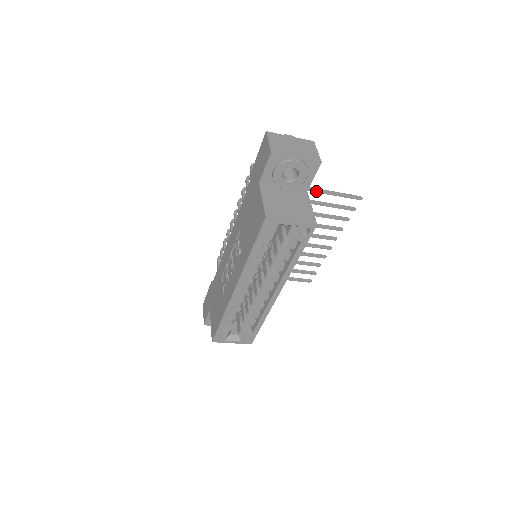
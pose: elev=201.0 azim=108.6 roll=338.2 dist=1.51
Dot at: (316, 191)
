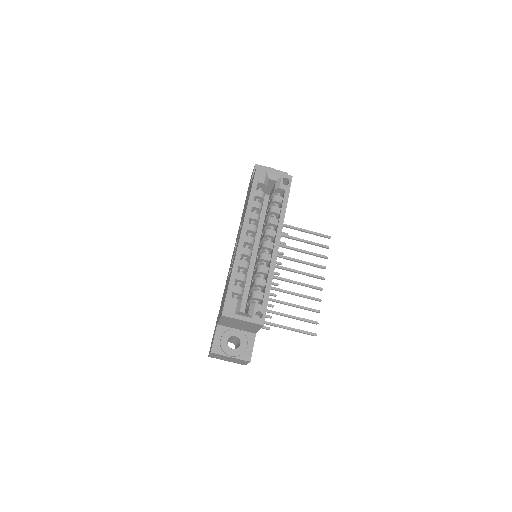
Dot at: (294, 227)
